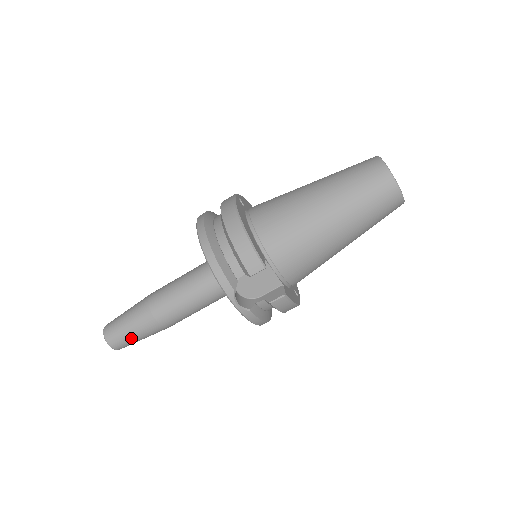
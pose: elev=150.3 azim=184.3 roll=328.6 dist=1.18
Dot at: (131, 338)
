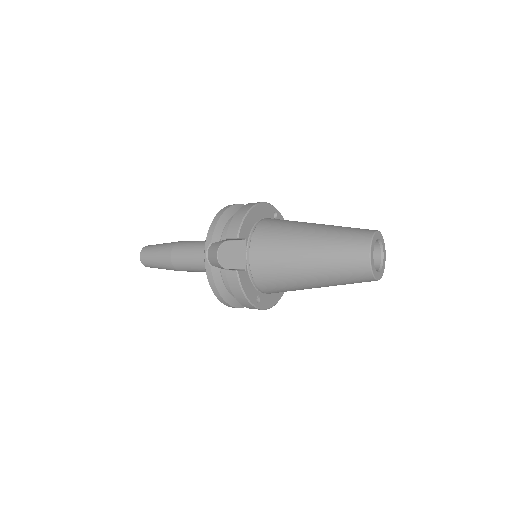
Dot at: (152, 258)
